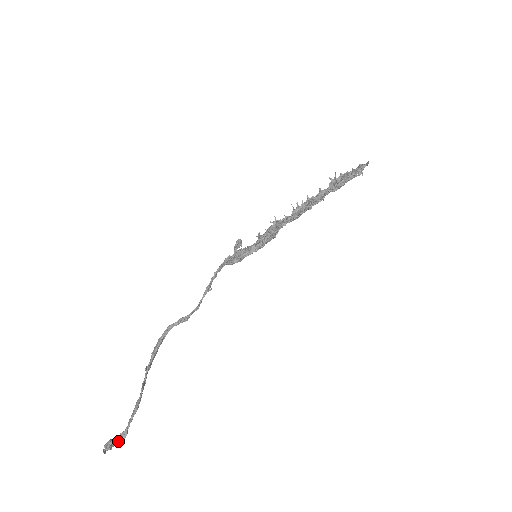
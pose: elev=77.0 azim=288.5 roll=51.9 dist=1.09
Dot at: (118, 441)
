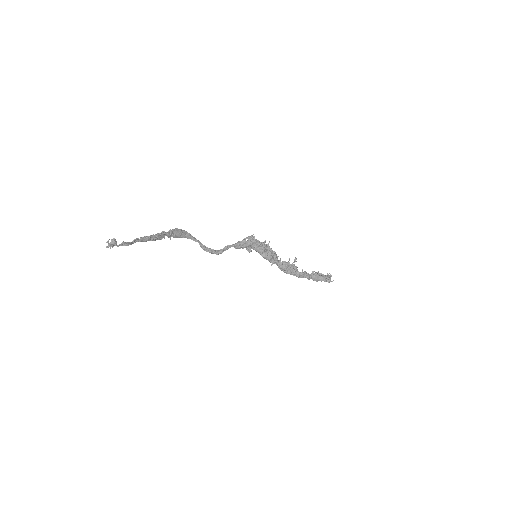
Dot at: (121, 243)
